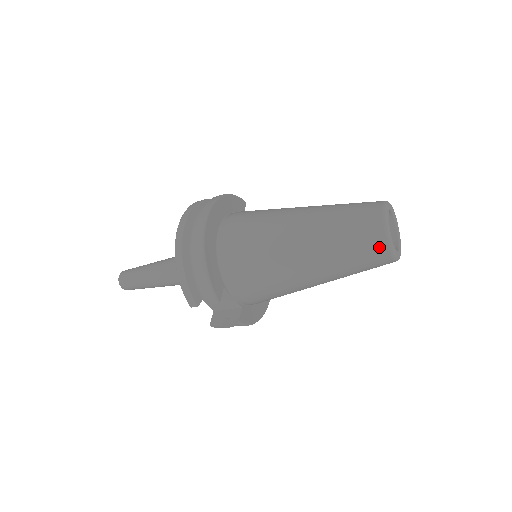
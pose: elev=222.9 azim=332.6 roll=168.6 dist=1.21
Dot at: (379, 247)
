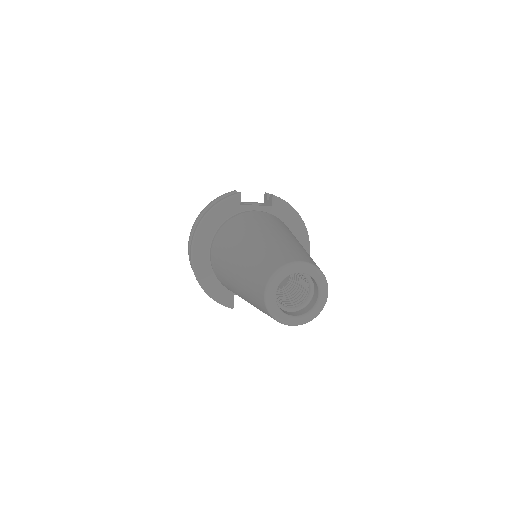
Dot at: occluded
